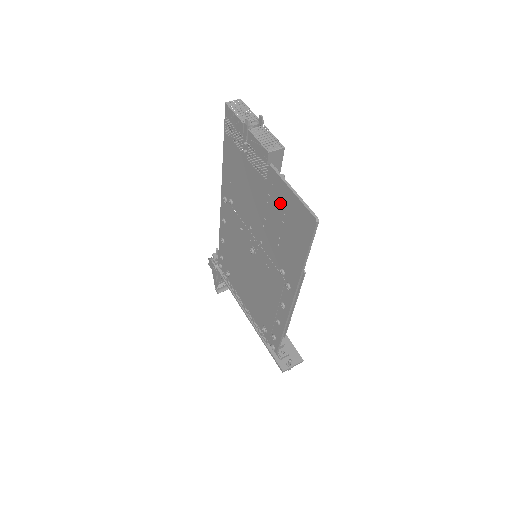
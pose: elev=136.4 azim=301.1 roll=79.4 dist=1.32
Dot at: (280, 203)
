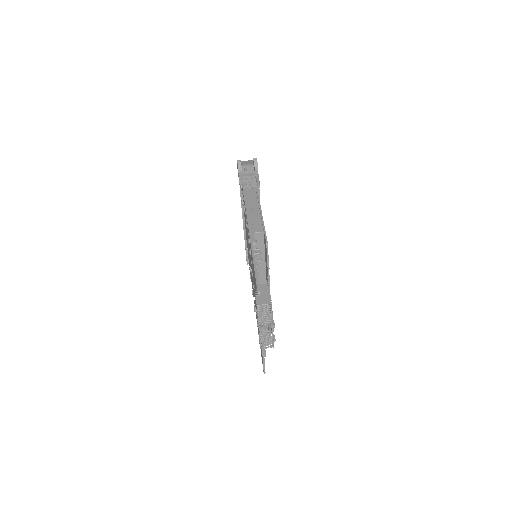
Dot at: occluded
